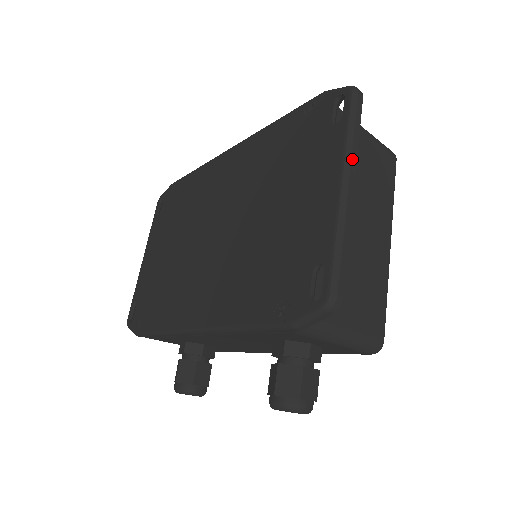
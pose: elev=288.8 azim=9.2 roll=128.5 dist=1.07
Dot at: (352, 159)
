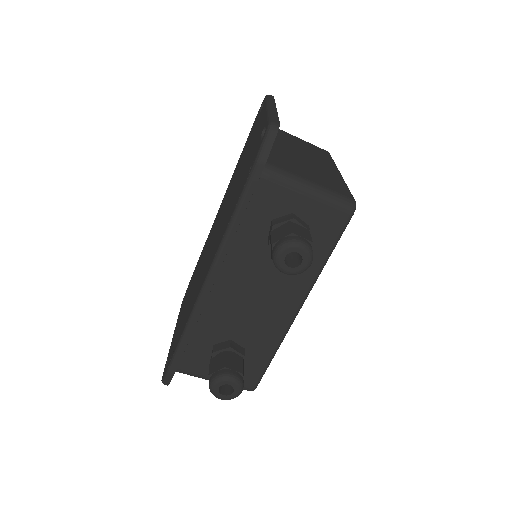
Dot at: (272, 103)
